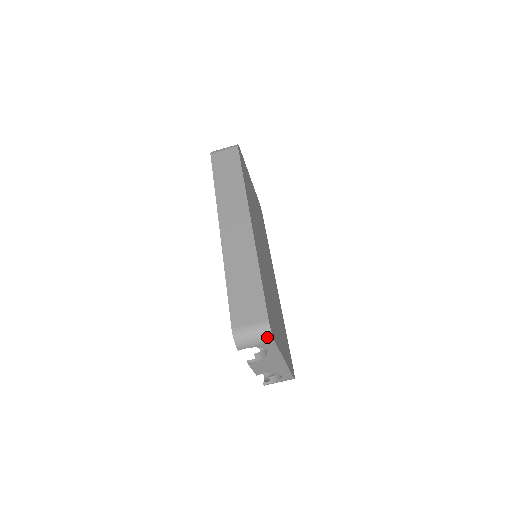
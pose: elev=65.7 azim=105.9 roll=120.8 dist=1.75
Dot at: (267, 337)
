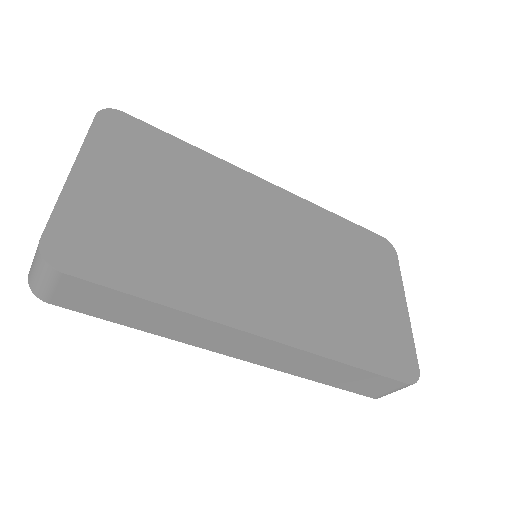
Dot at: occluded
